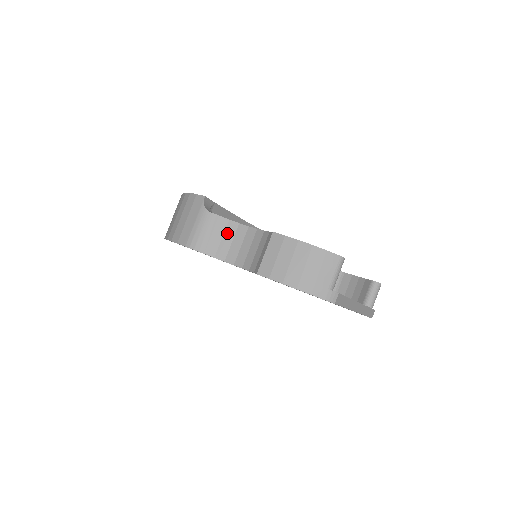
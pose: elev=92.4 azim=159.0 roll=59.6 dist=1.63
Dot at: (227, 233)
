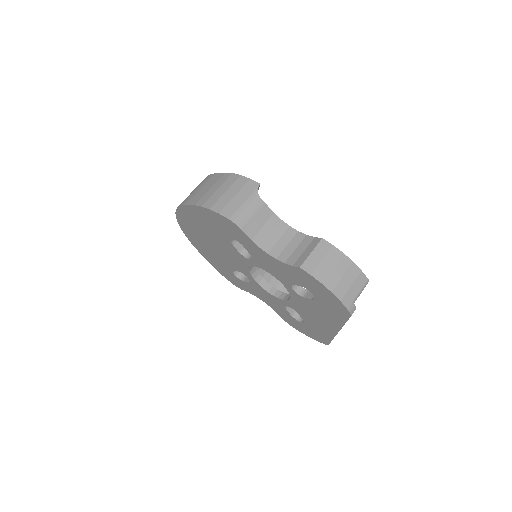
Dot at: (269, 224)
